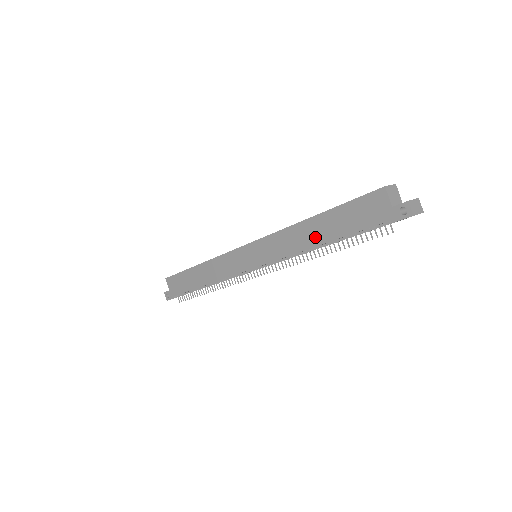
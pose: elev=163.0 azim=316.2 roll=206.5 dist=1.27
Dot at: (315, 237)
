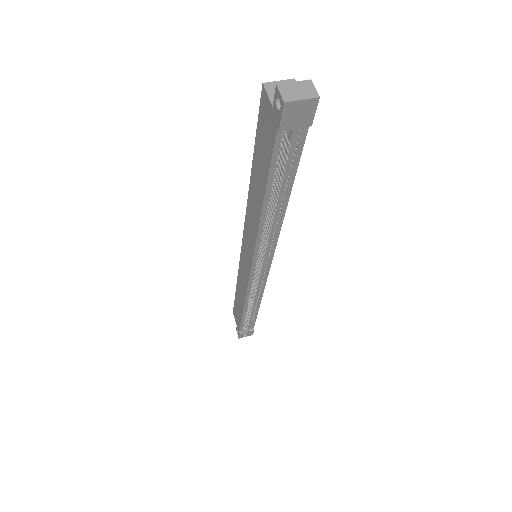
Dot at: (258, 200)
